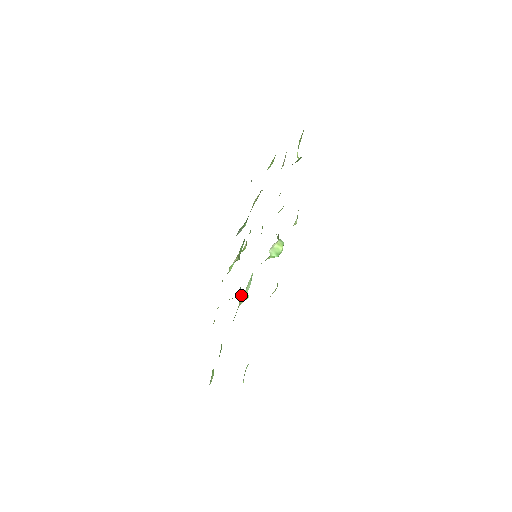
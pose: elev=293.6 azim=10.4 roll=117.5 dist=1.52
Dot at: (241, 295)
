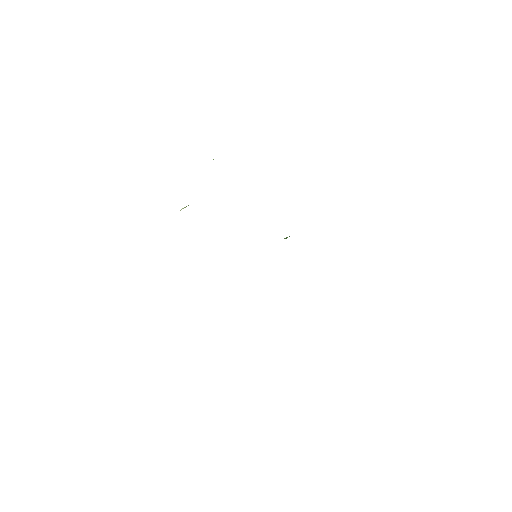
Dot at: occluded
